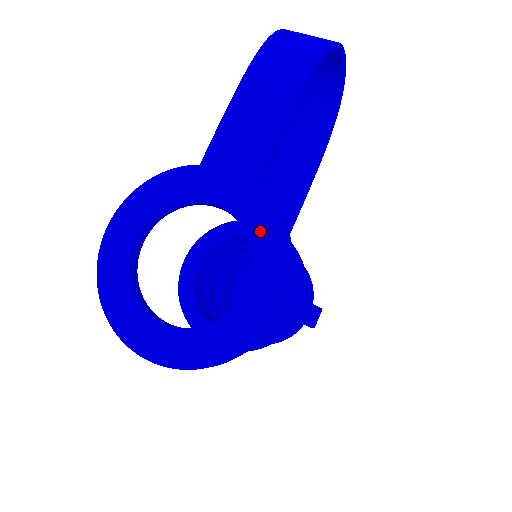
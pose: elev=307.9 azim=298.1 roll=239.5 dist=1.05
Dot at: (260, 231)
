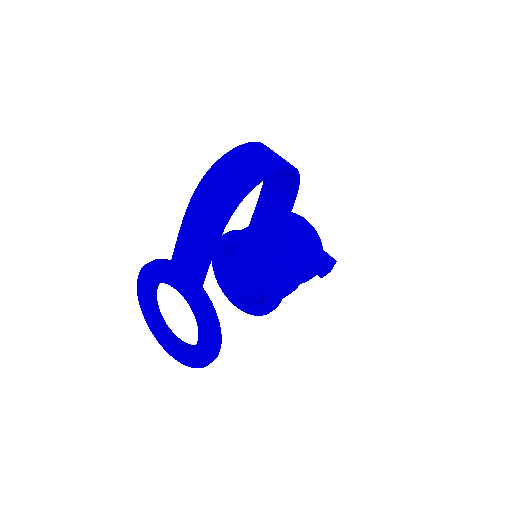
Dot at: (200, 318)
